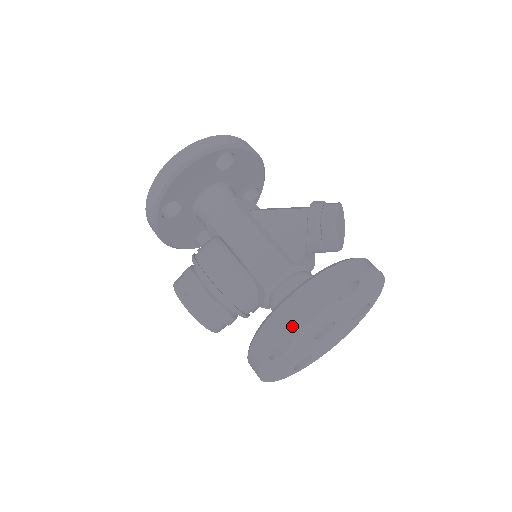
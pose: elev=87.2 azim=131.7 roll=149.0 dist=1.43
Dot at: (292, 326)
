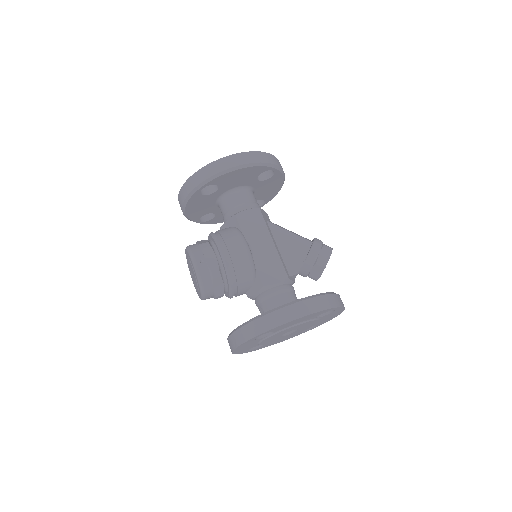
Dot at: (288, 323)
